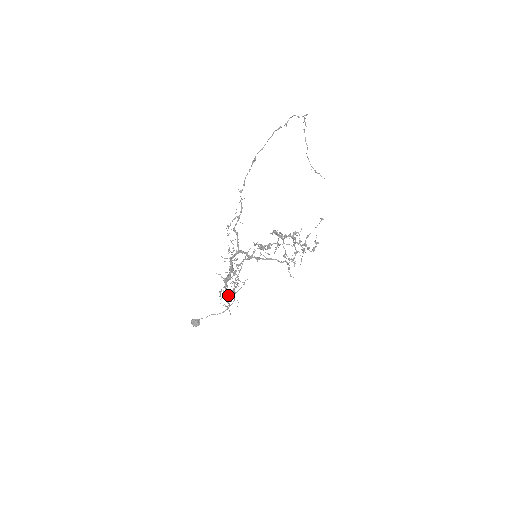
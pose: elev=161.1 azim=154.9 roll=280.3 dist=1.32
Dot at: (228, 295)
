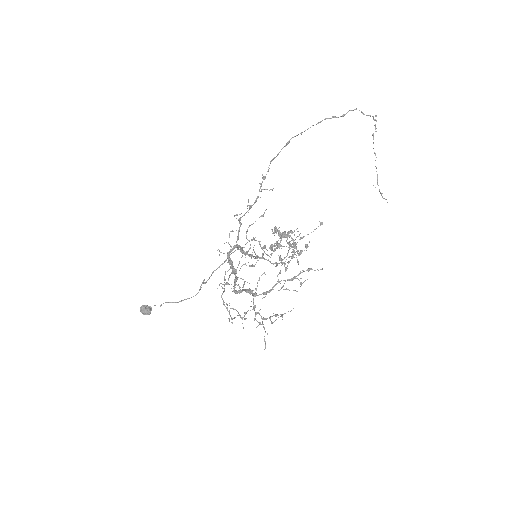
Dot at: occluded
